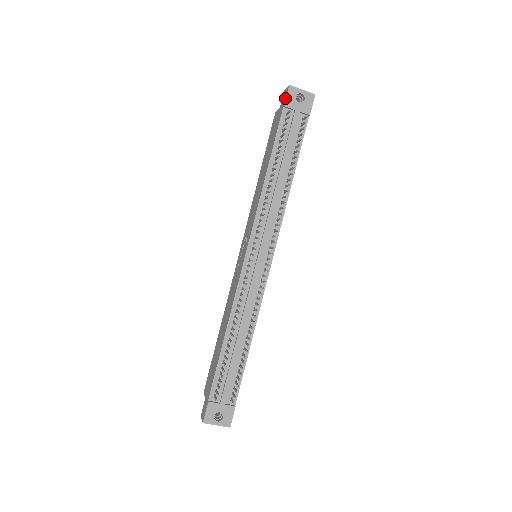
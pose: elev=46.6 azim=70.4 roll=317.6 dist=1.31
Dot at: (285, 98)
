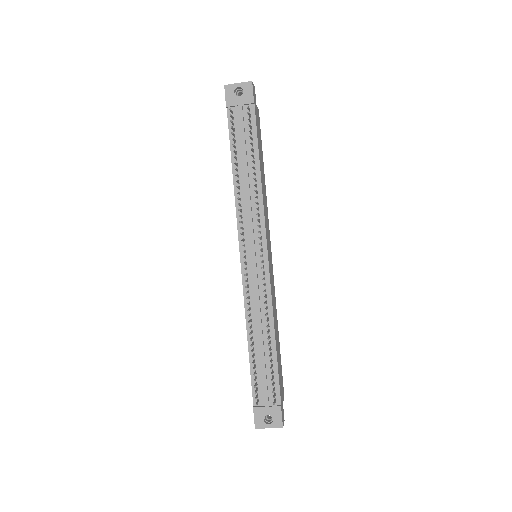
Dot at: (225, 99)
